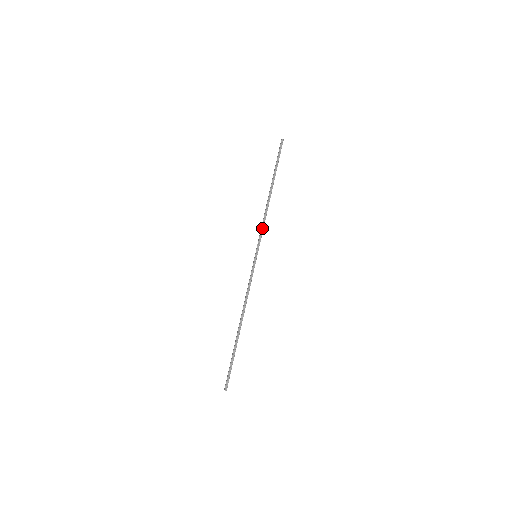
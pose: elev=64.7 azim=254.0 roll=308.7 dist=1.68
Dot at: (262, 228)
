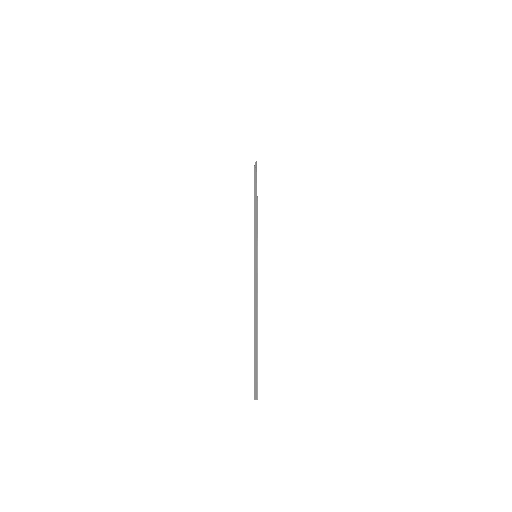
Dot at: (256, 231)
